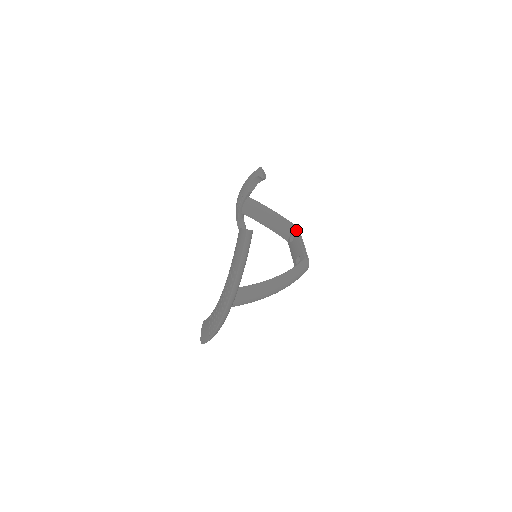
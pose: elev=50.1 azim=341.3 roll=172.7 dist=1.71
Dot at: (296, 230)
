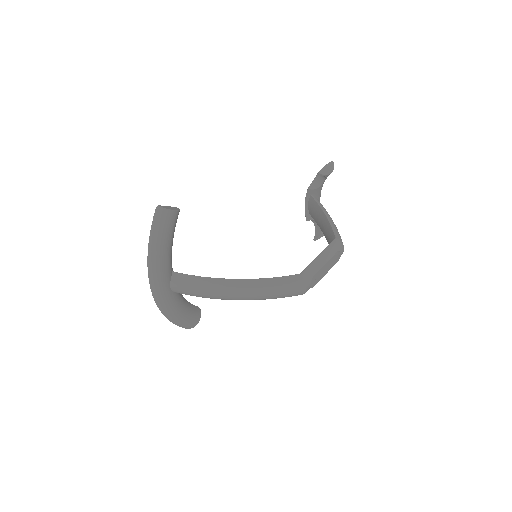
Dot at: occluded
